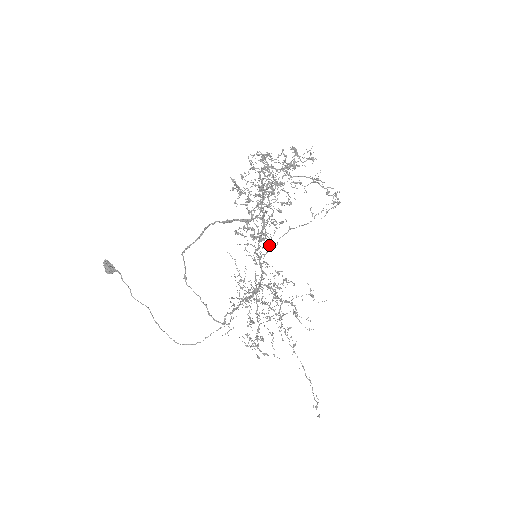
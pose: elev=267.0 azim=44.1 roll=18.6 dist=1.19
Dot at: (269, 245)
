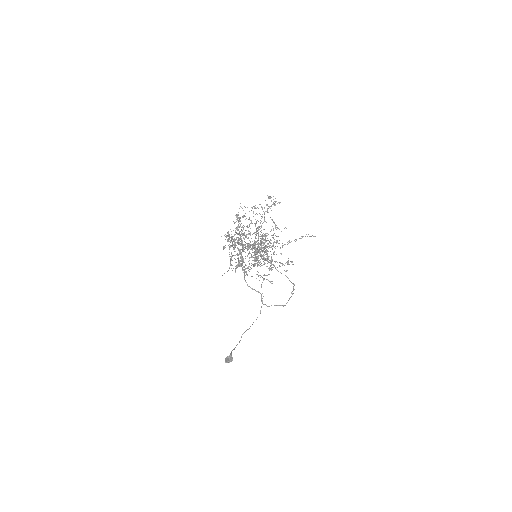
Dot at: occluded
